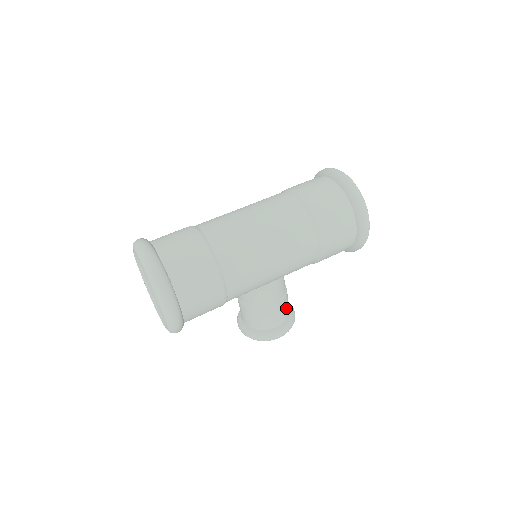
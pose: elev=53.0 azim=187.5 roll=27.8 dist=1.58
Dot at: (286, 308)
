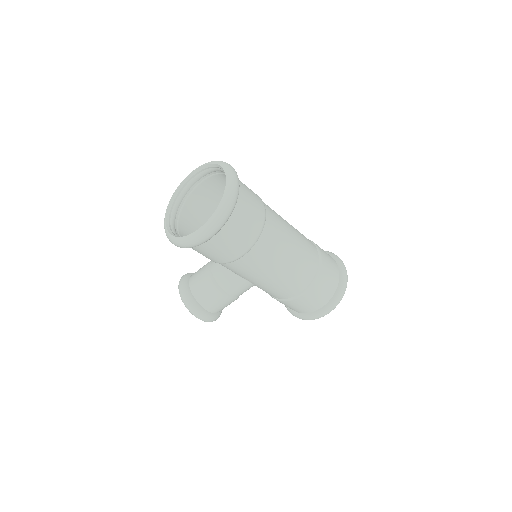
Dot at: (226, 306)
